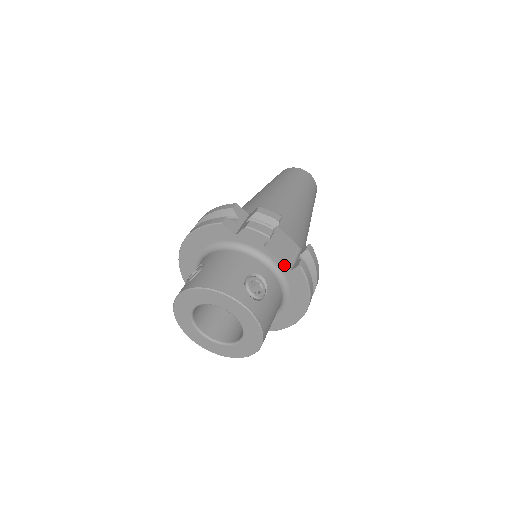
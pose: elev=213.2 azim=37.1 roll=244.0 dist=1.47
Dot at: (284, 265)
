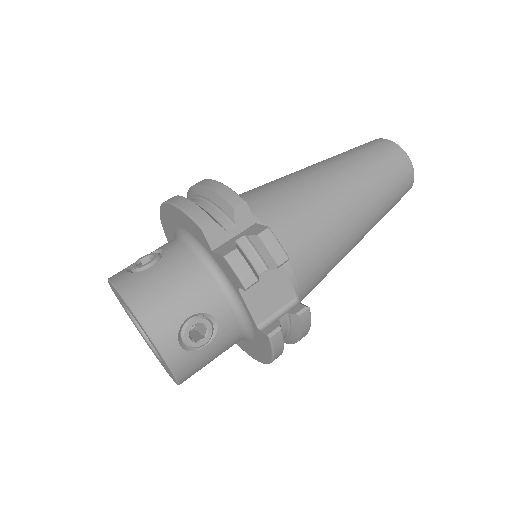
Dot at: (254, 320)
